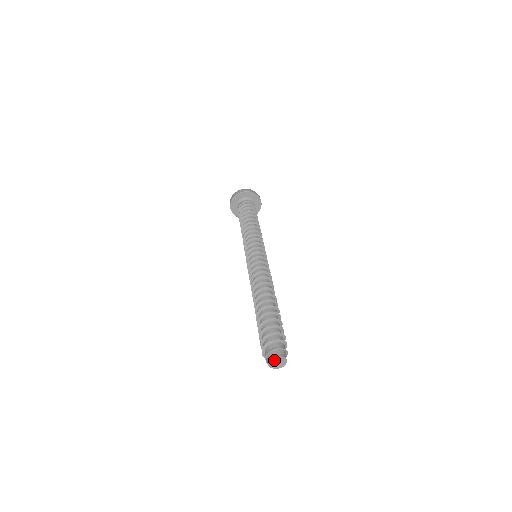
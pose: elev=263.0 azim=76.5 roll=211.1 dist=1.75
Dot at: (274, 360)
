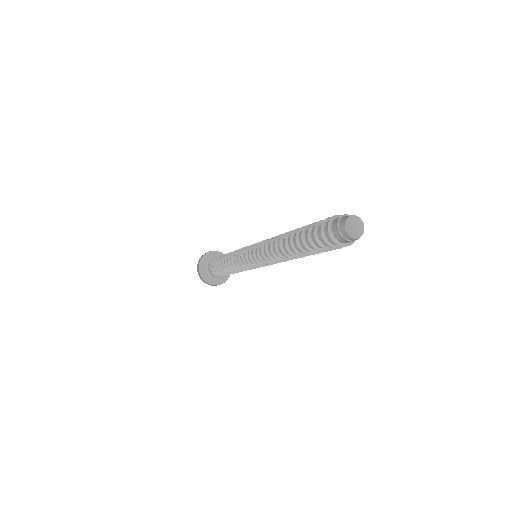
Dot at: (349, 226)
